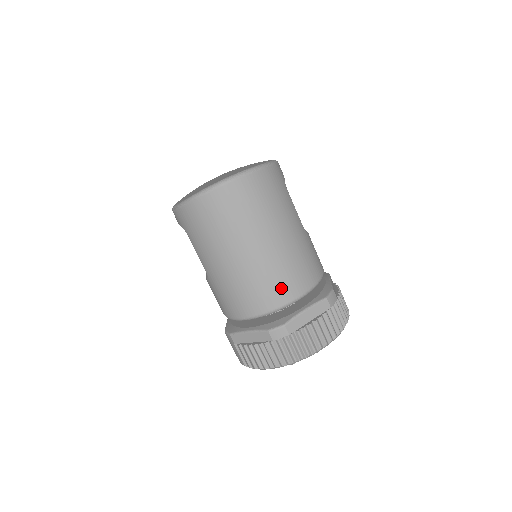
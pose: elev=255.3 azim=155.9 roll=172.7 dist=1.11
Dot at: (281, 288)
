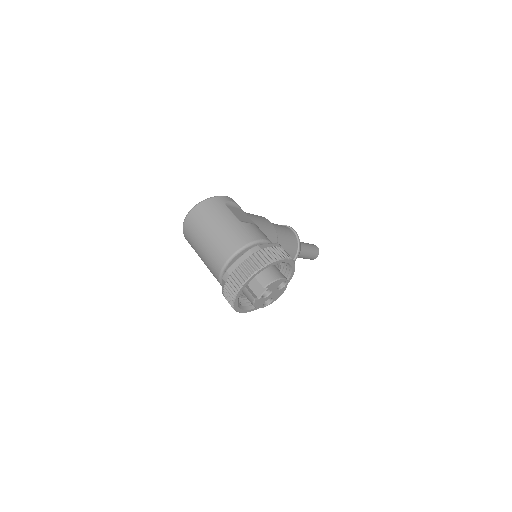
Dot at: (223, 253)
